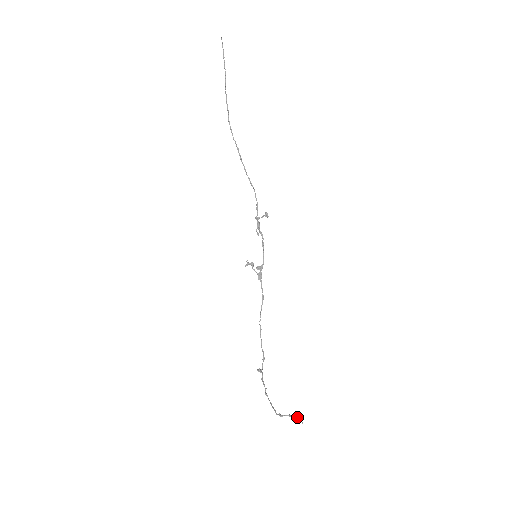
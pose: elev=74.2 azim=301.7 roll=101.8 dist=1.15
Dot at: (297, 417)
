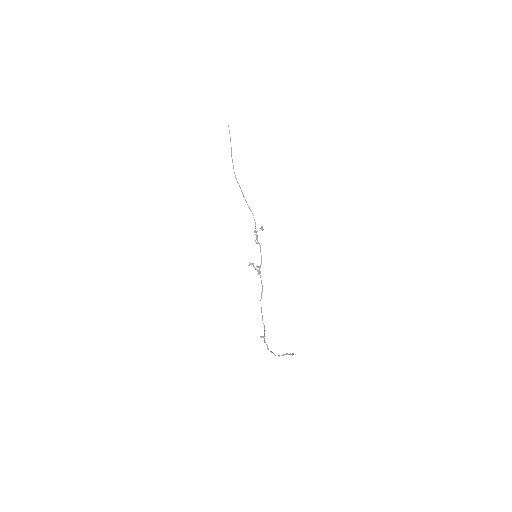
Dot at: (292, 353)
